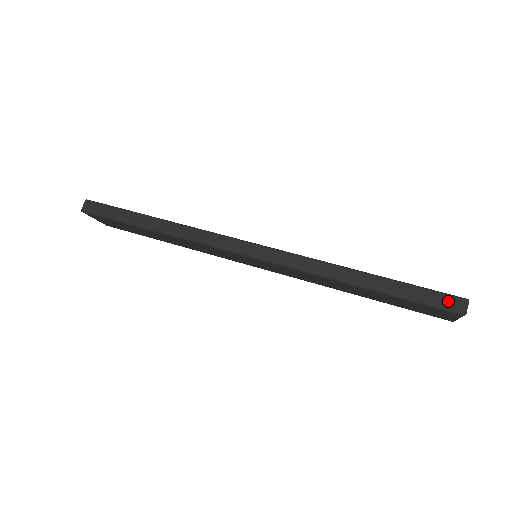
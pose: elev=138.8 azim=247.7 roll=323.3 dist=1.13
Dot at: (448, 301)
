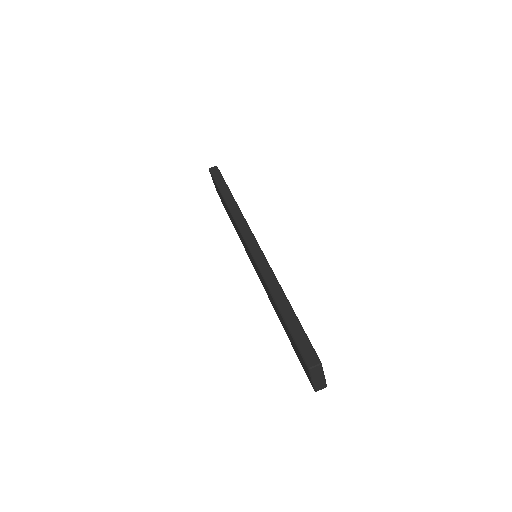
Dot at: (309, 353)
